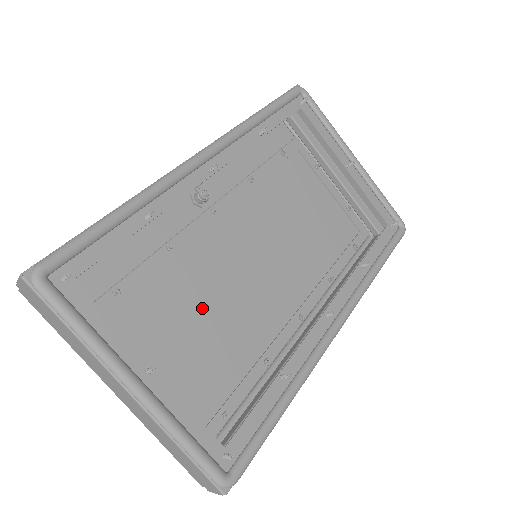
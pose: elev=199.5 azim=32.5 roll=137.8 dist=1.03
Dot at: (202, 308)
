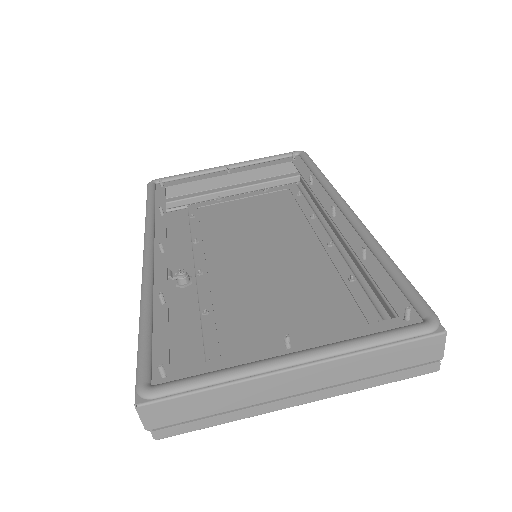
Dot at: (272, 309)
